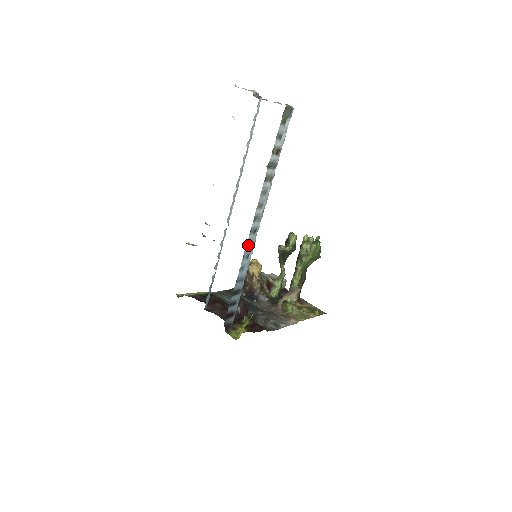
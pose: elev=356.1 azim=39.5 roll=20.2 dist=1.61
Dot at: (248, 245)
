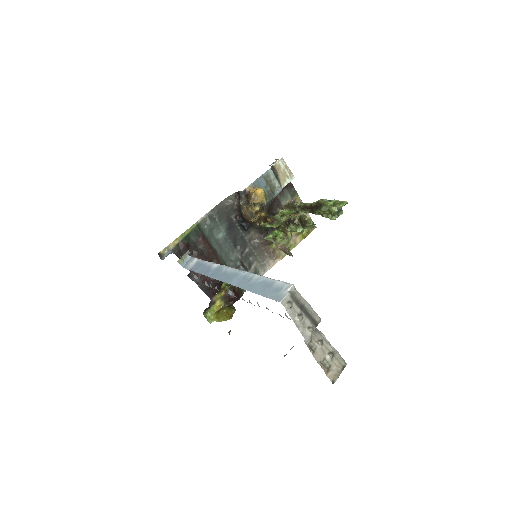
Dot at: occluded
